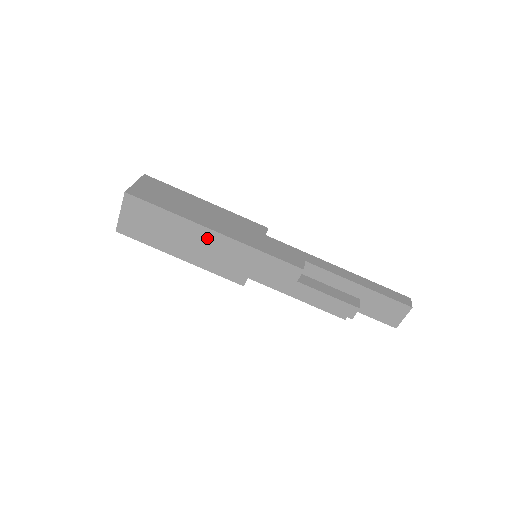
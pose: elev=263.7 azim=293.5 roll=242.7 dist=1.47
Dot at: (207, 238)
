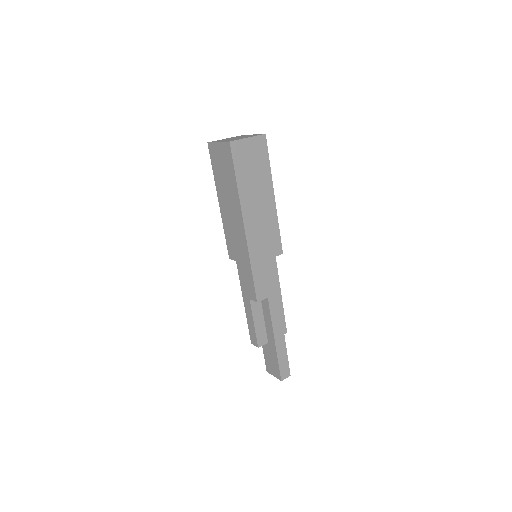
Dot at: (238, 221)
